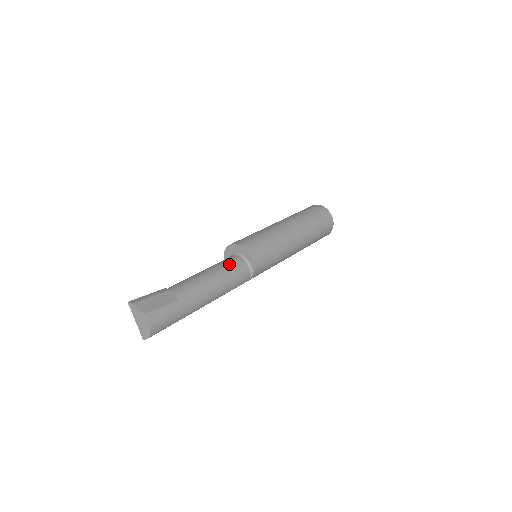
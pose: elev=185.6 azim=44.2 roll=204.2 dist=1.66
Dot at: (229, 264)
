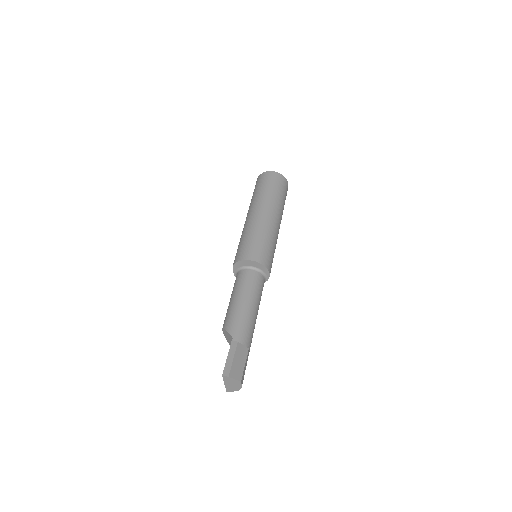
Dot at: (256, 285)
